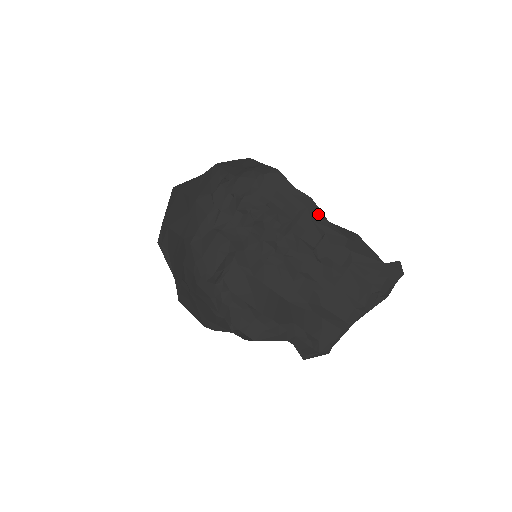
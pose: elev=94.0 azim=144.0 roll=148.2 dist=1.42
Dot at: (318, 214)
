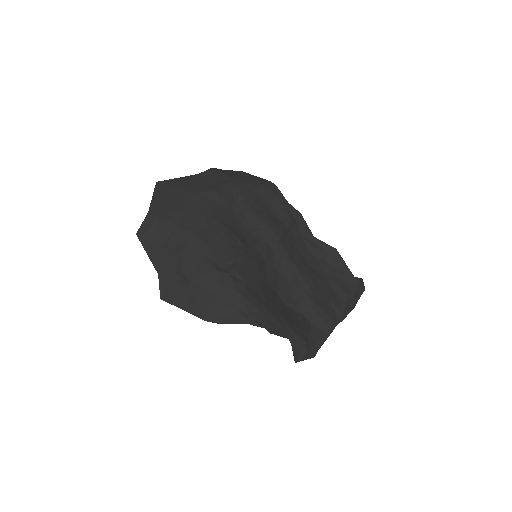
Dot at: (305, 228)
